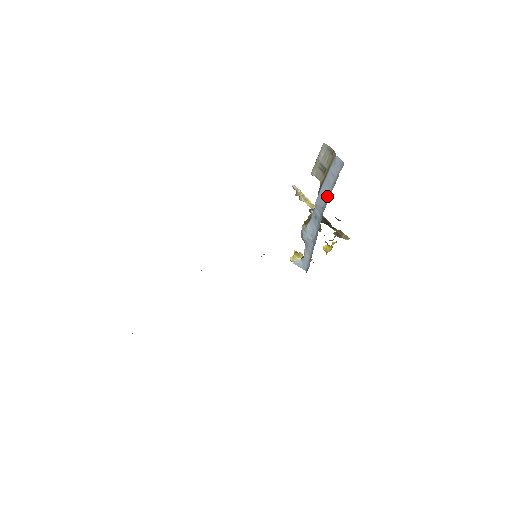
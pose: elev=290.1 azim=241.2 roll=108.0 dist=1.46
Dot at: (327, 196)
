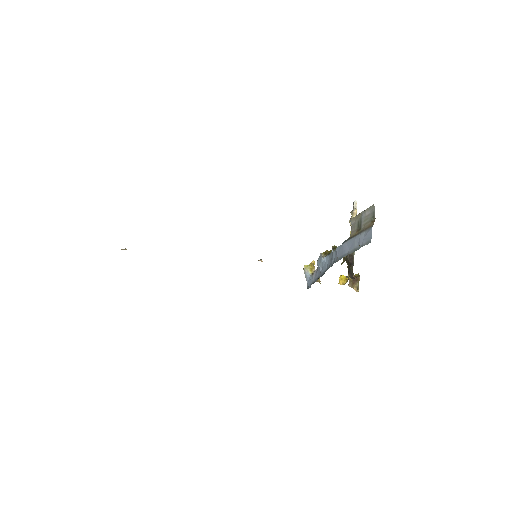
Dot at: (345, 253)
